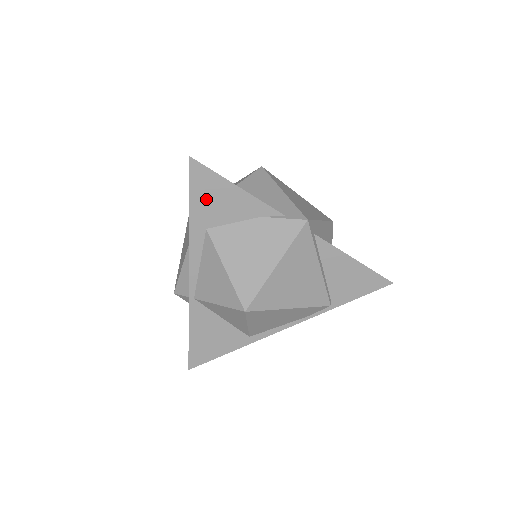
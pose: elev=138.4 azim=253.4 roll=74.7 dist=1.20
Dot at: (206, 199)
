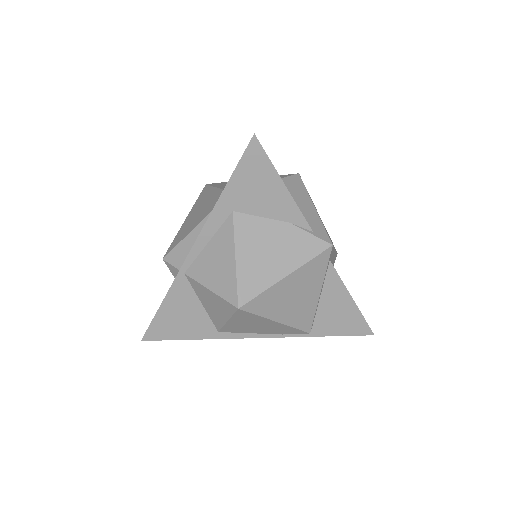
Dot at: (248, 182)
